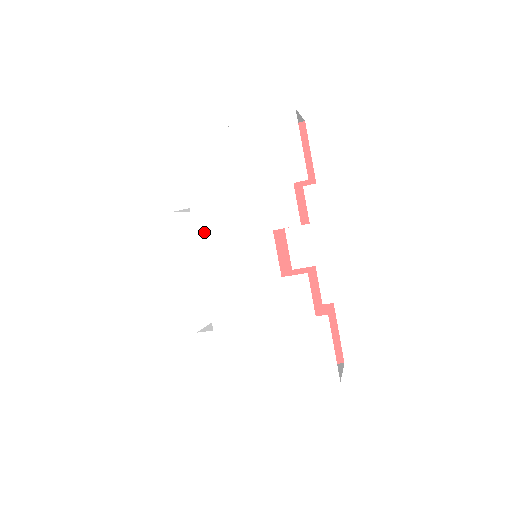
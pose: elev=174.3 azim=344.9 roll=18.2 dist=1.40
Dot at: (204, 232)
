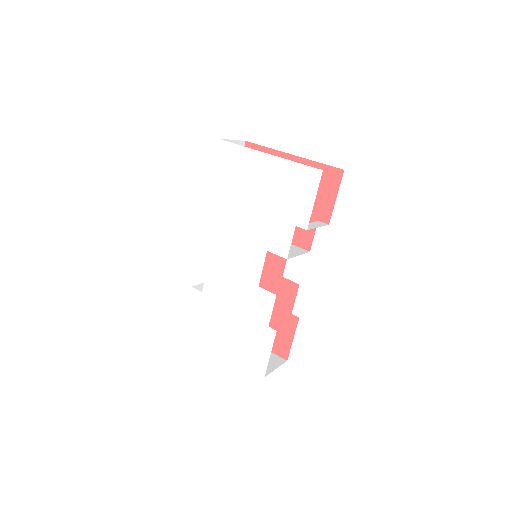
Dot at: (222, 222)
